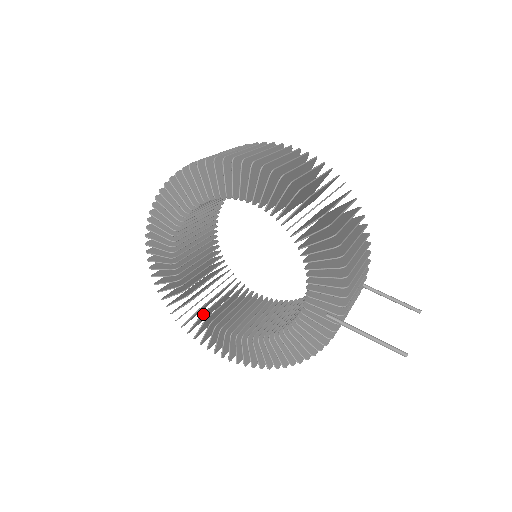
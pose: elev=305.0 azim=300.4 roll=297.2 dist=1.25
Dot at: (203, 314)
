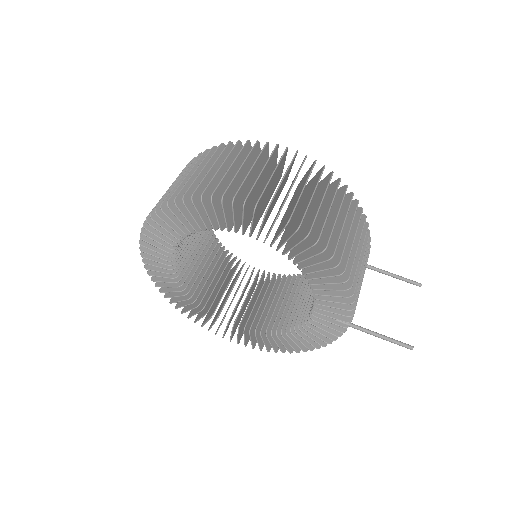
Dot at: occluded
